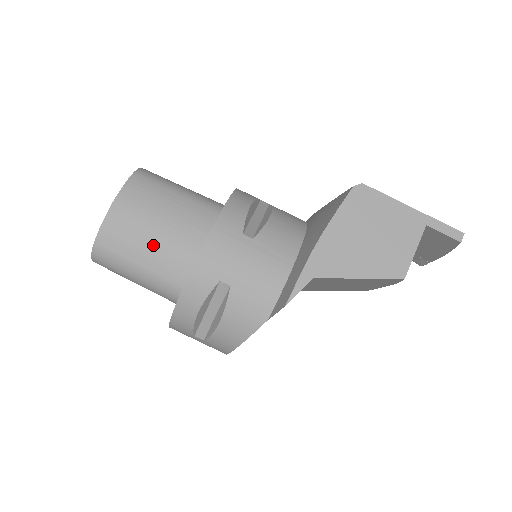
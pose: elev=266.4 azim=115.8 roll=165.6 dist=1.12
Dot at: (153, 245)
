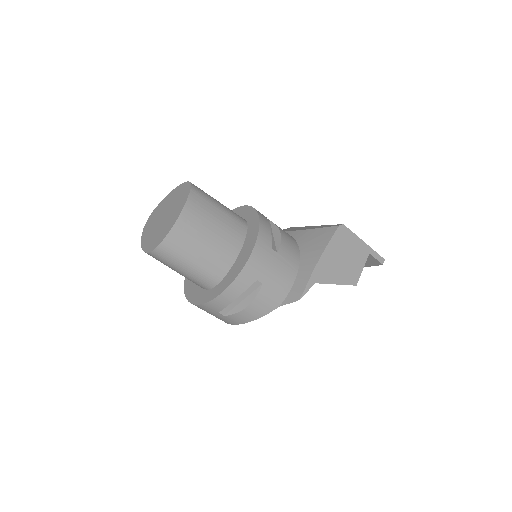
Dot at: (206, 248)
